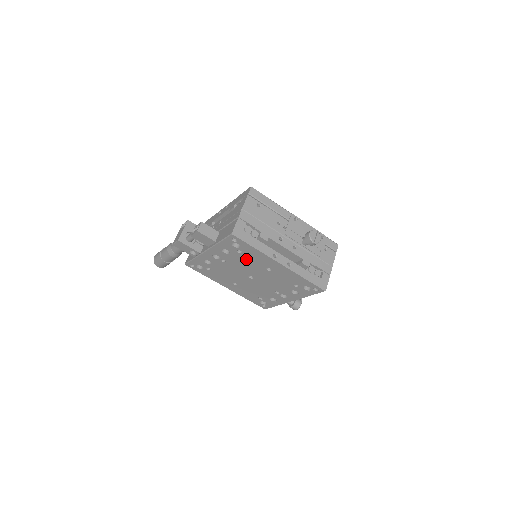
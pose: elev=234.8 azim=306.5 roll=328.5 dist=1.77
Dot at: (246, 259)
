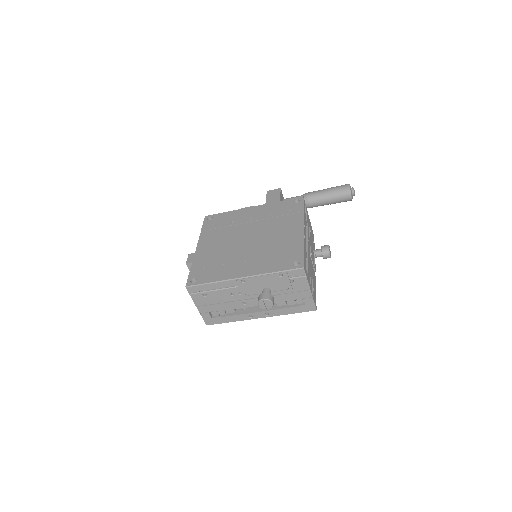
Dot at: occluded
